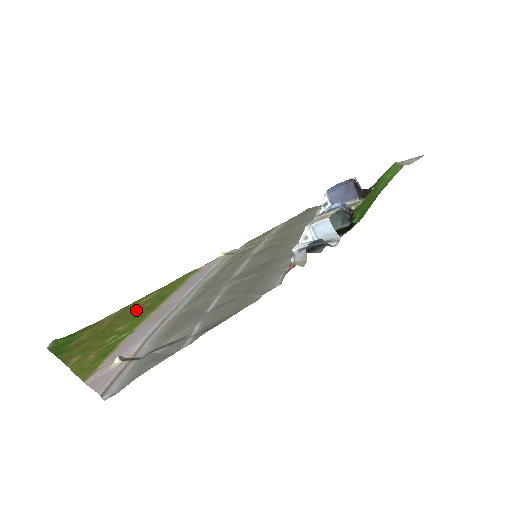
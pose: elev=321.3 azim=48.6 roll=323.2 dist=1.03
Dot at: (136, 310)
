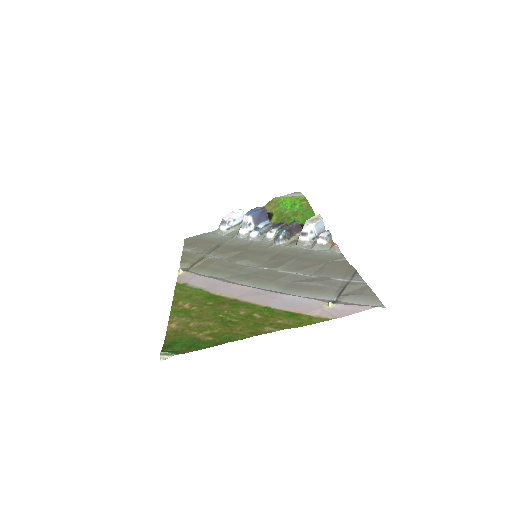
Dot at: (212, 307)
